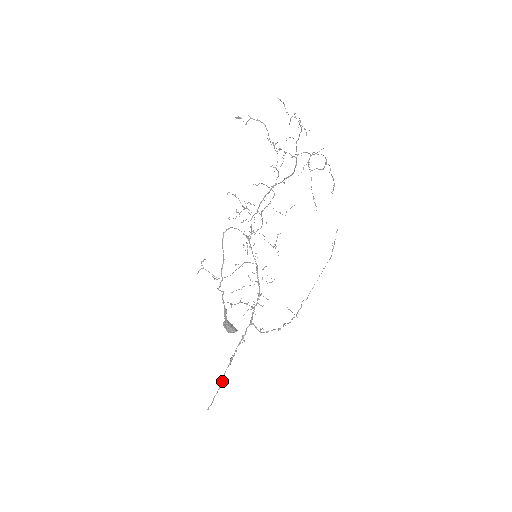
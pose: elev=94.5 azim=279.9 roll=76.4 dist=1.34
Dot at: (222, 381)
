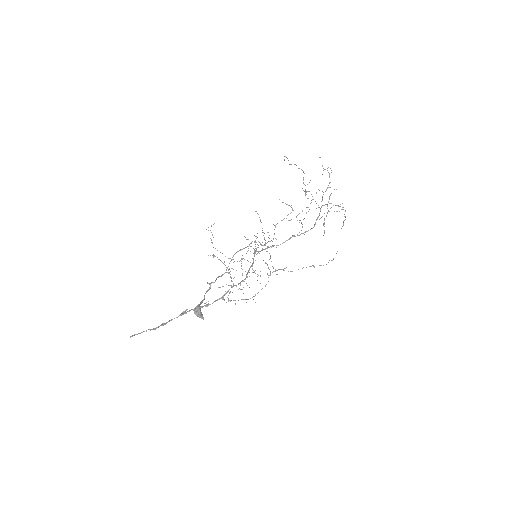
Dot at: (162, 325)
